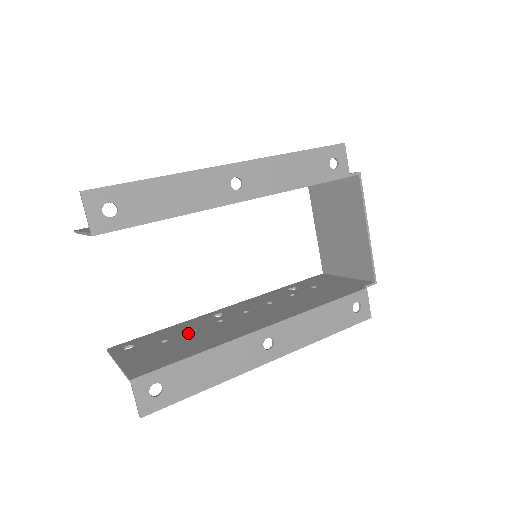
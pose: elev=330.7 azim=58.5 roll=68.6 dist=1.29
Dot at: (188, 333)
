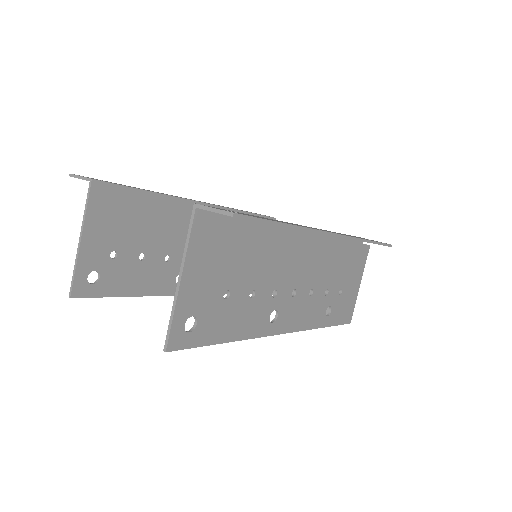
Dot at: (245, 290)
